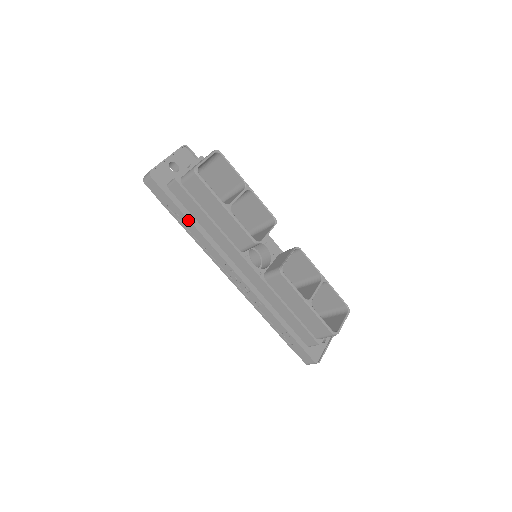
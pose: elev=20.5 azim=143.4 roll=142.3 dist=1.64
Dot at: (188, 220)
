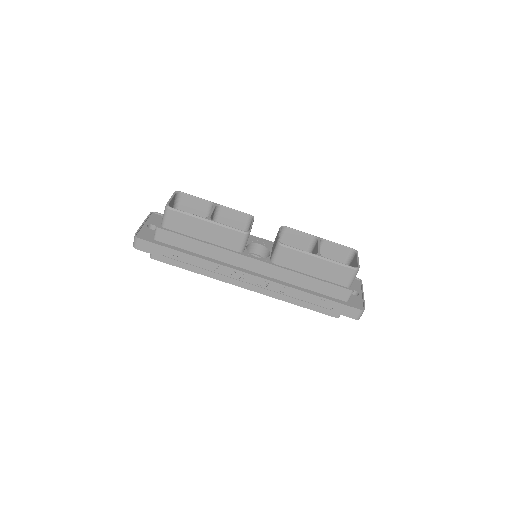
Dot at: (185, 254)
